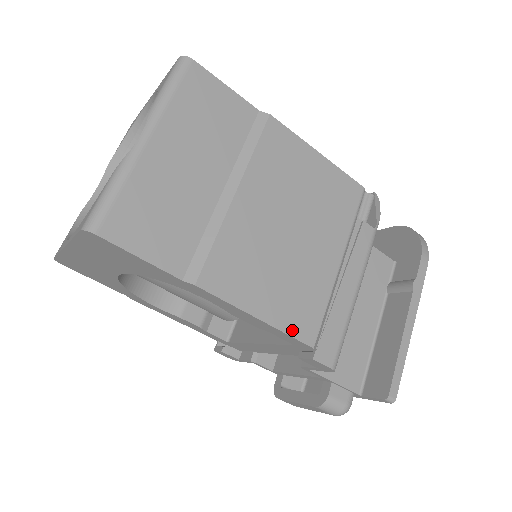
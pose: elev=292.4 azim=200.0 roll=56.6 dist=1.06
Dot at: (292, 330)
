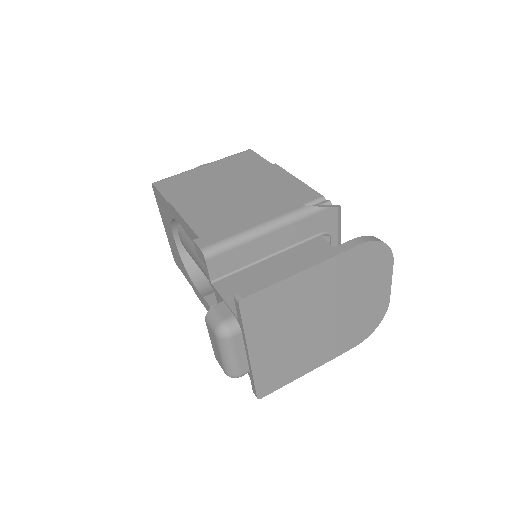
Dot at: (200, 233)
